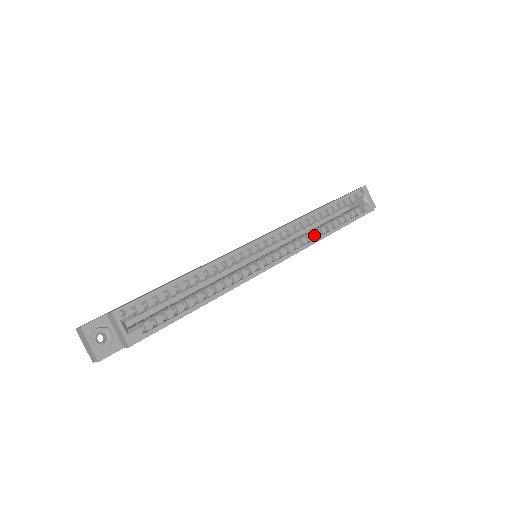
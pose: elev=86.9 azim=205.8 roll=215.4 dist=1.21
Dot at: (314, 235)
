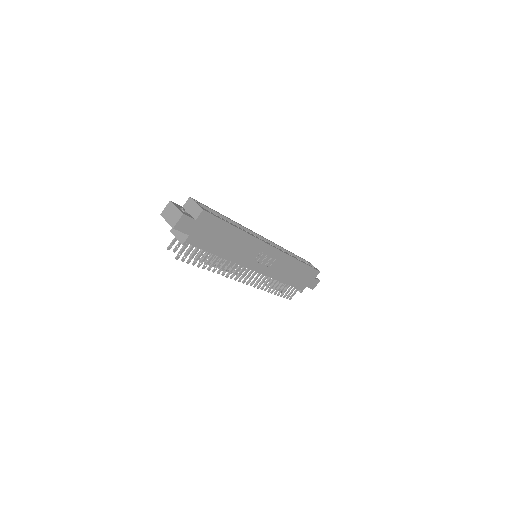
Dot at: occluded
